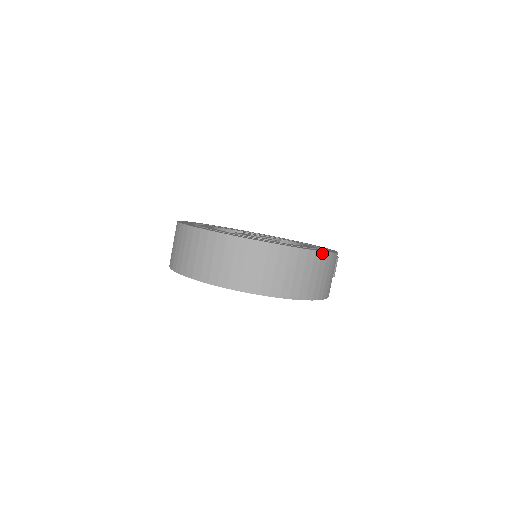
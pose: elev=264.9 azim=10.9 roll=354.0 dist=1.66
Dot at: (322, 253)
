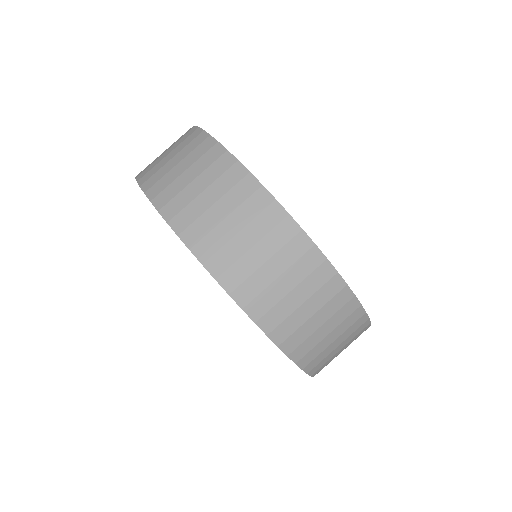
Dot at: (359, 307)
